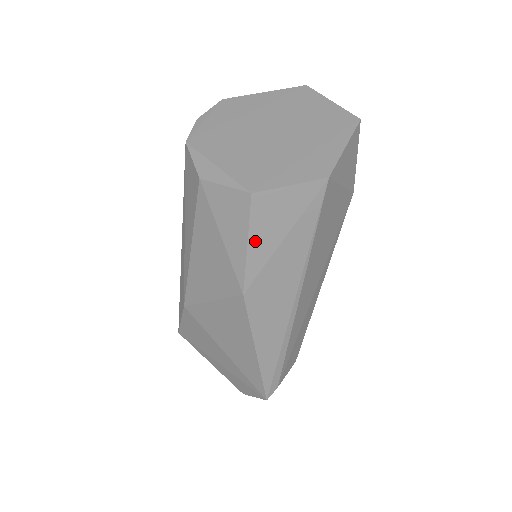
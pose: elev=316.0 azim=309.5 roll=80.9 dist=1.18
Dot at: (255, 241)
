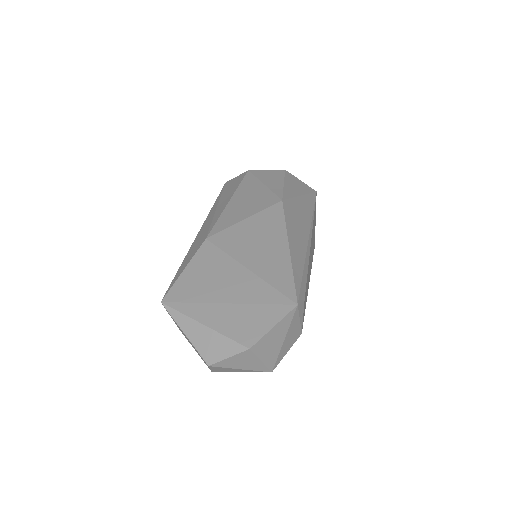
Dot at: (287, 185)
